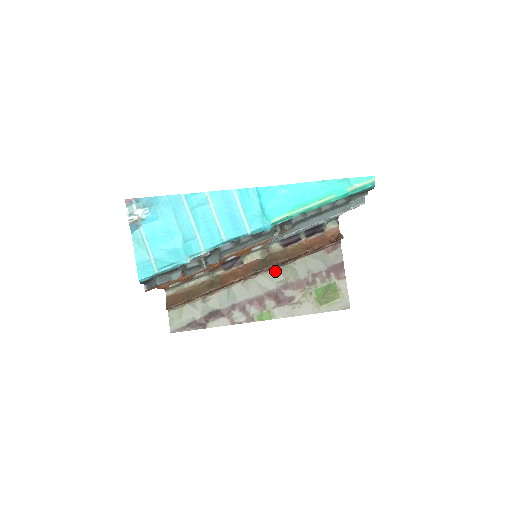
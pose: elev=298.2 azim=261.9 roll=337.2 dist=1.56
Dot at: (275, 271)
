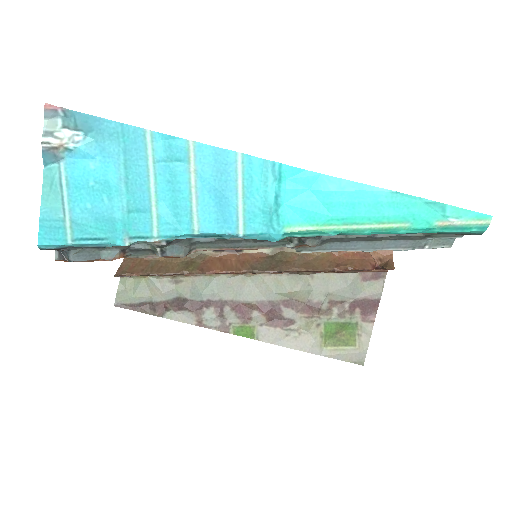
Dot at: (282, 277)
